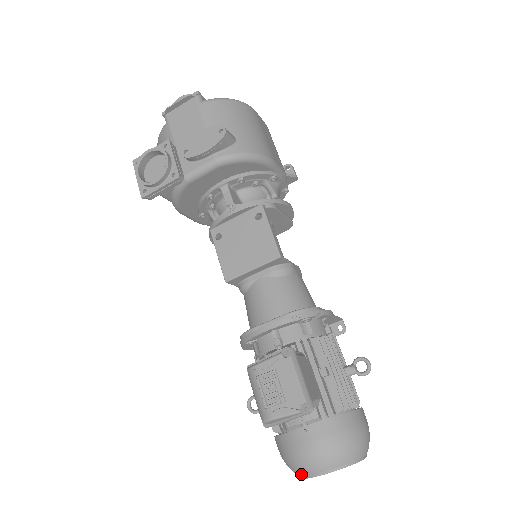
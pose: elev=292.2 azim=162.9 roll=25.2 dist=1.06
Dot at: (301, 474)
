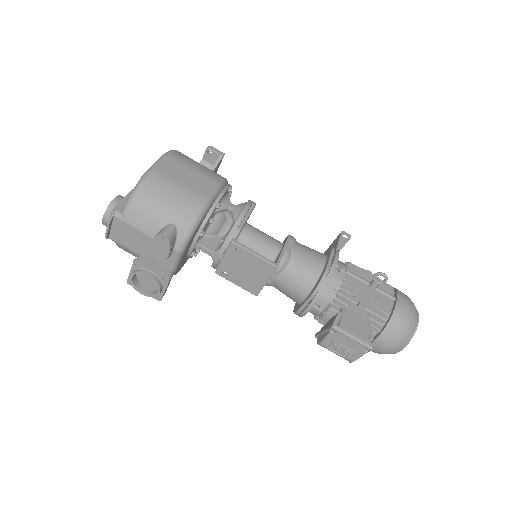
Dot at: occluded
